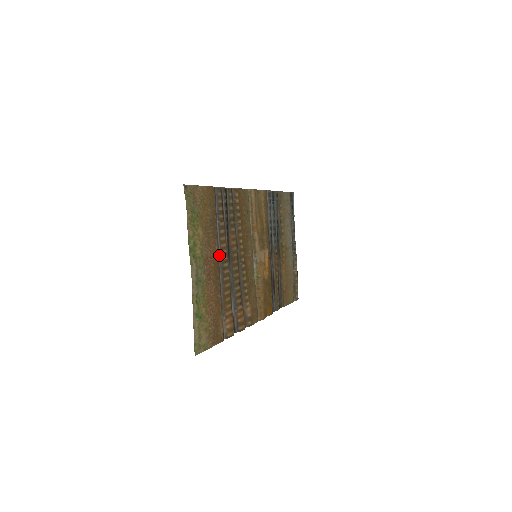
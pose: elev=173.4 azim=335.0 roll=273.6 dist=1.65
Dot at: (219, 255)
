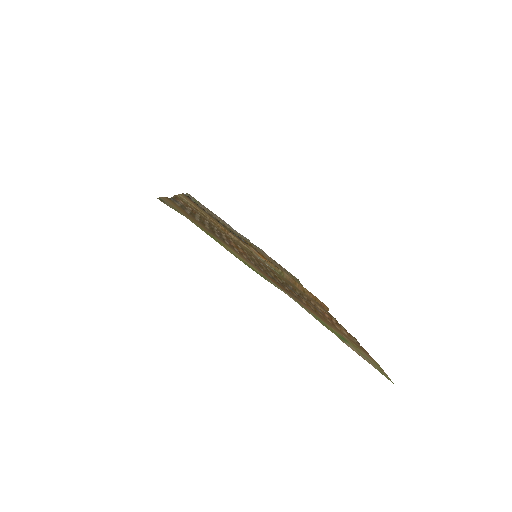
Dot at: occluded
